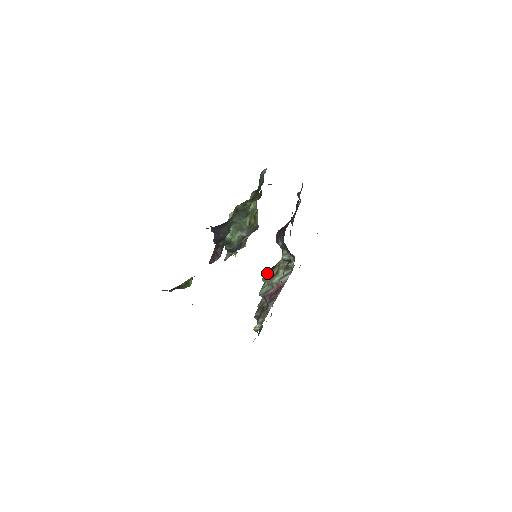
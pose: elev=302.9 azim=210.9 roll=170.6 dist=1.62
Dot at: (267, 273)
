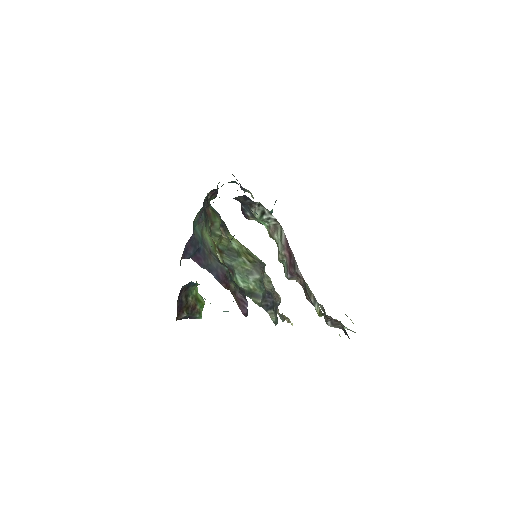
Dot at: occluded
